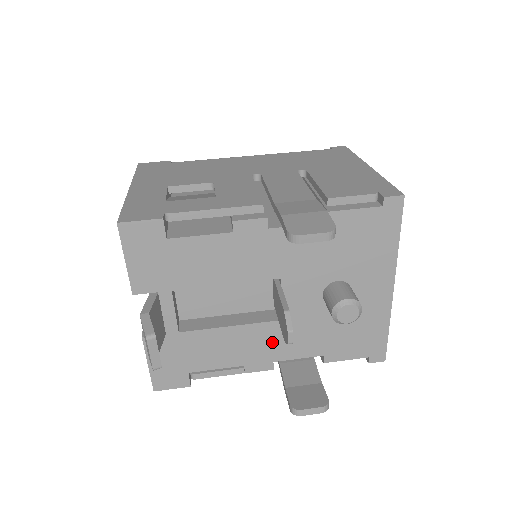
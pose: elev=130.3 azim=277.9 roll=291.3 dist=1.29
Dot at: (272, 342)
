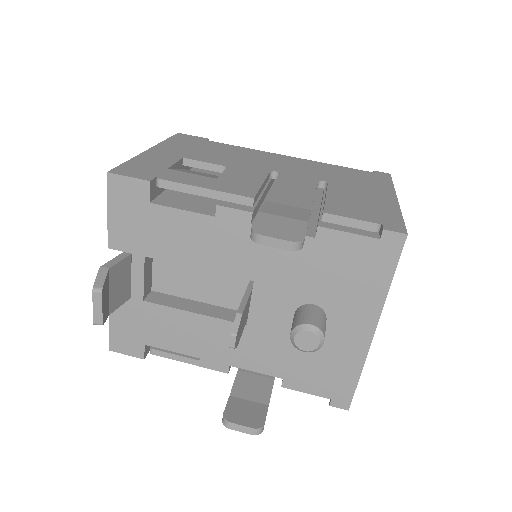
Dot at: occluded
